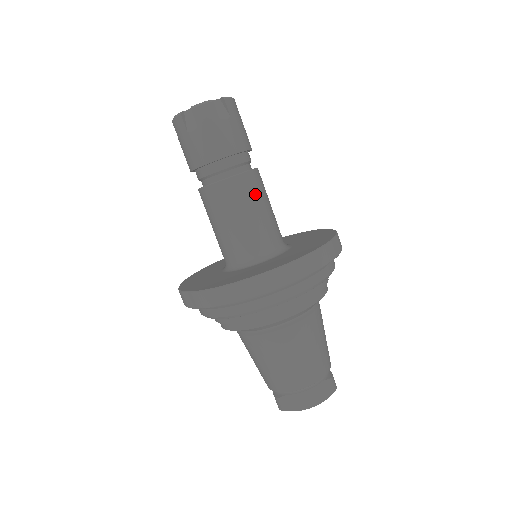
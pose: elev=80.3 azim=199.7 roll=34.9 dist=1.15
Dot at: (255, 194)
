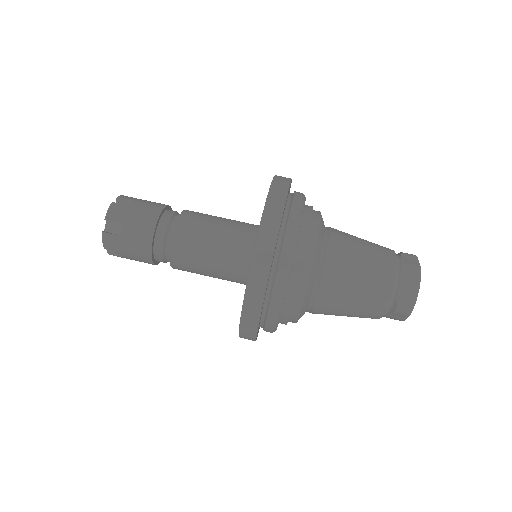
Dot at: (203, 217)
